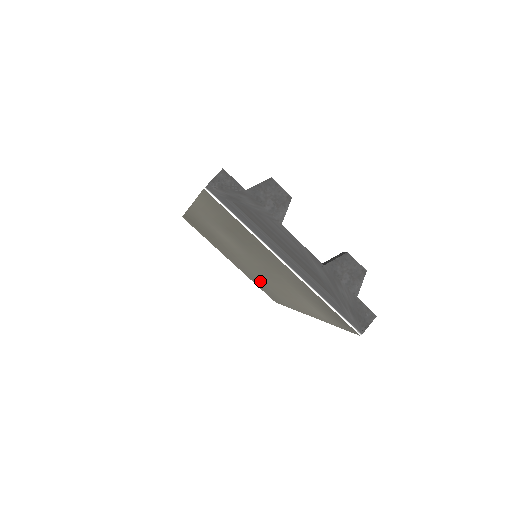
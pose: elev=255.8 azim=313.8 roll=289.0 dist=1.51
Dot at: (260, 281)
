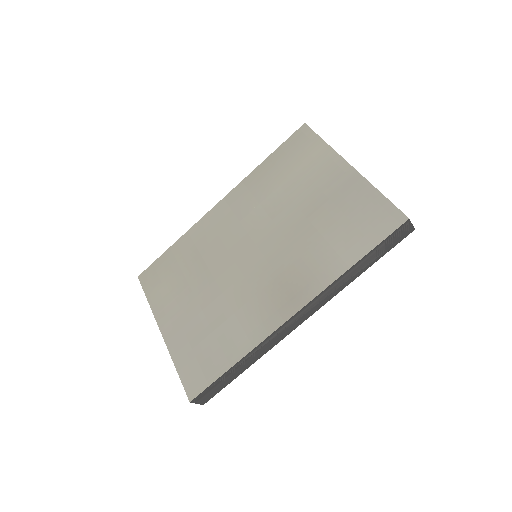
Dot at: (218, 320)
